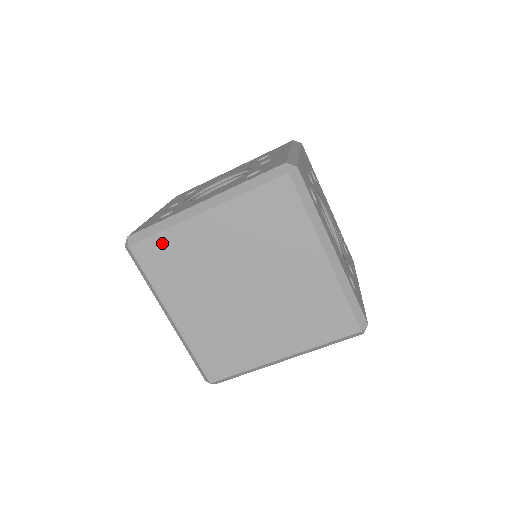
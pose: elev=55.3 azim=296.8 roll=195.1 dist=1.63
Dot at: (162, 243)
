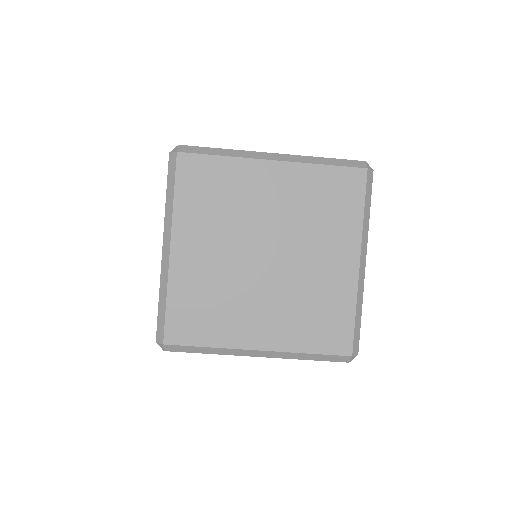
Dot at: (213, 167)
